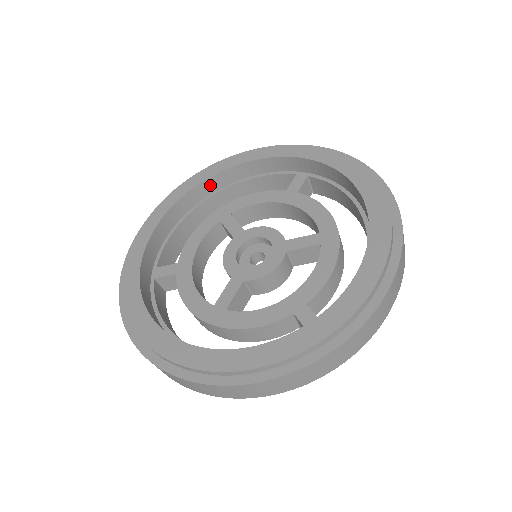
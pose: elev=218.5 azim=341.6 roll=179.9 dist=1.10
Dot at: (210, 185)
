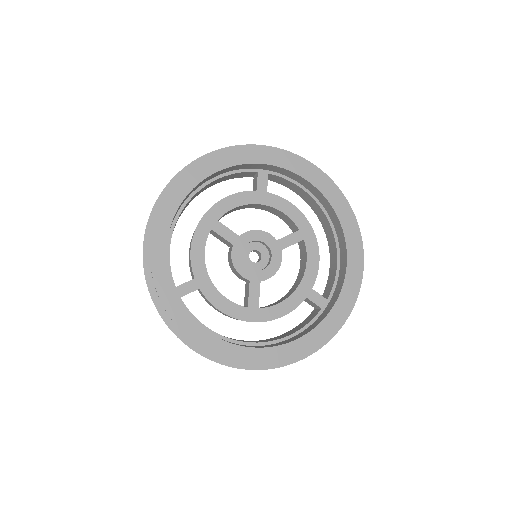
Dot at: (188, 195)
